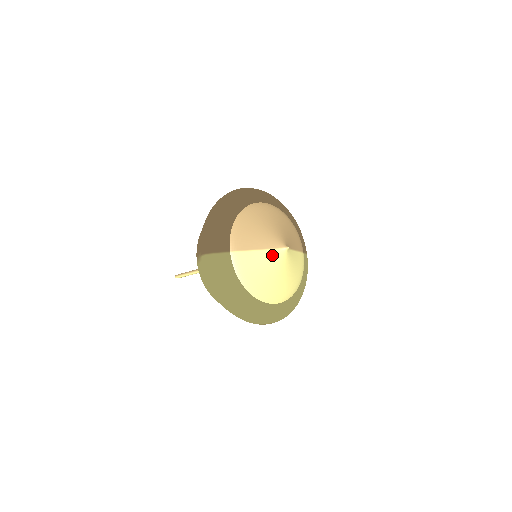
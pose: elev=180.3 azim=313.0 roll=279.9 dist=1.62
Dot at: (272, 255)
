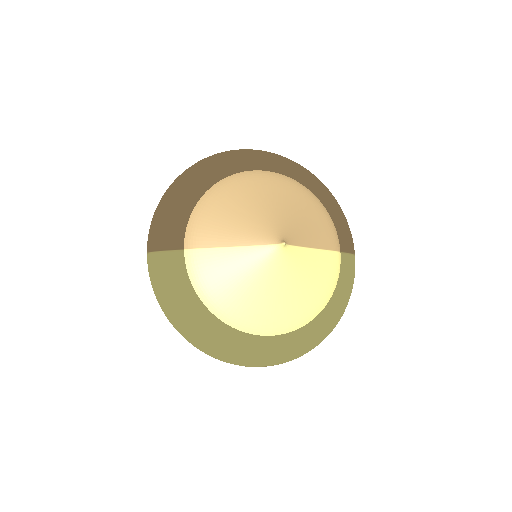
Dot at: (256, 256)
